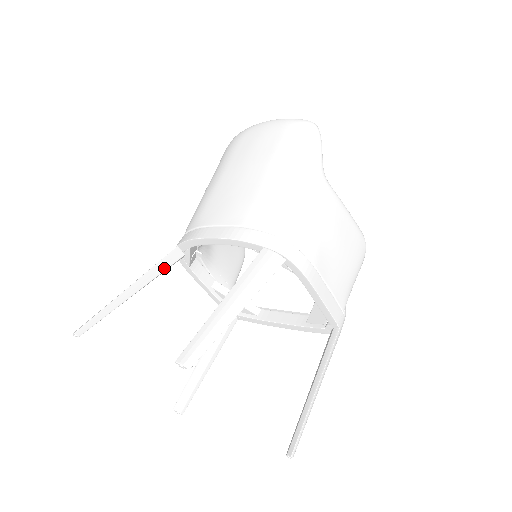
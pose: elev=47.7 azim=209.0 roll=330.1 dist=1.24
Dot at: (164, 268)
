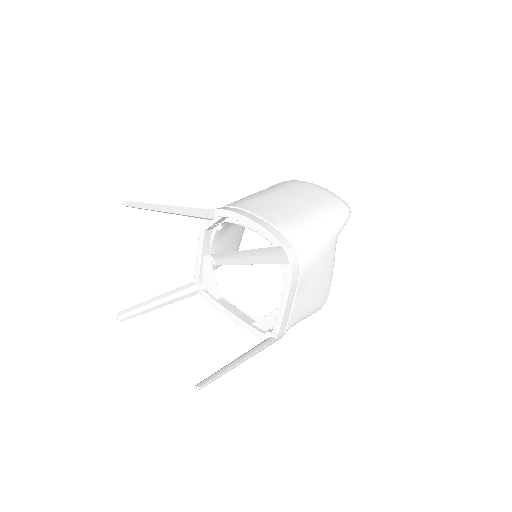
Dot at: (197, 215)
